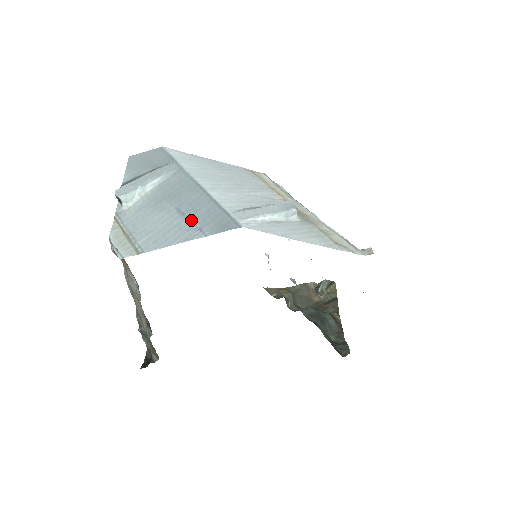
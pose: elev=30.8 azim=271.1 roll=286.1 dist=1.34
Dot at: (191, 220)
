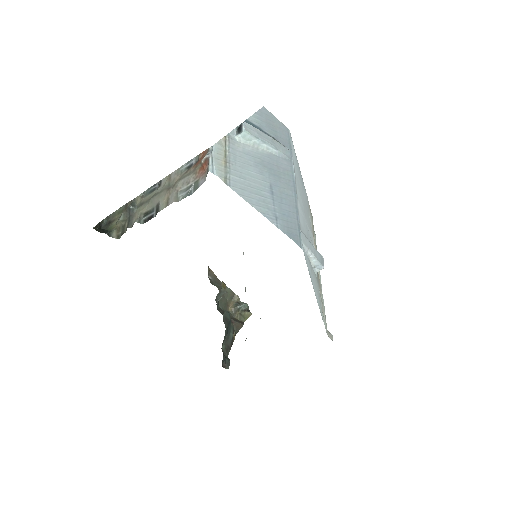
Dot at: (275, 204)
